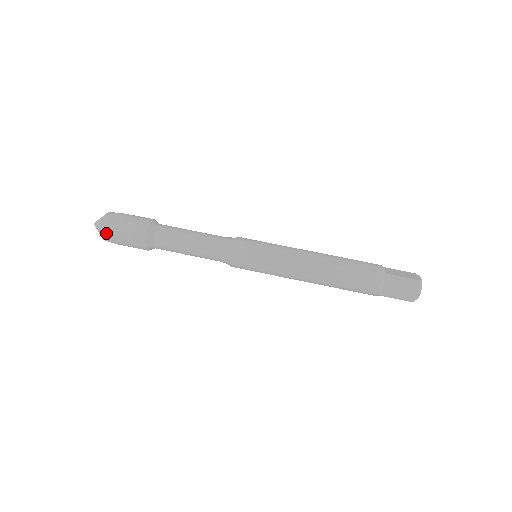
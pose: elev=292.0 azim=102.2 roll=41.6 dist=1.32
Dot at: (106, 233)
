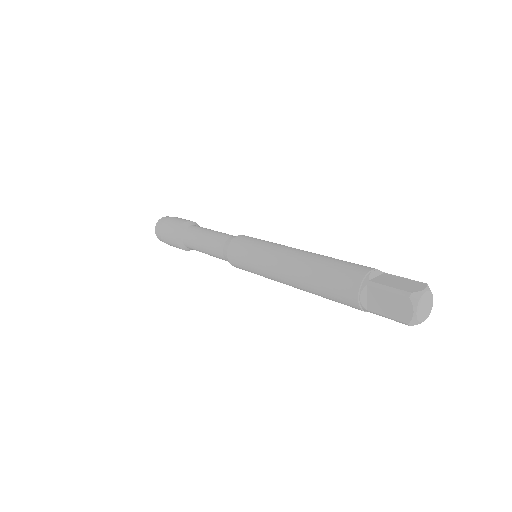
Dot at: (166, 217)
